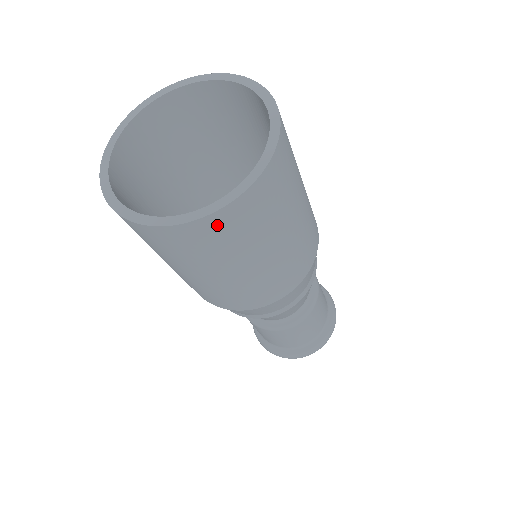
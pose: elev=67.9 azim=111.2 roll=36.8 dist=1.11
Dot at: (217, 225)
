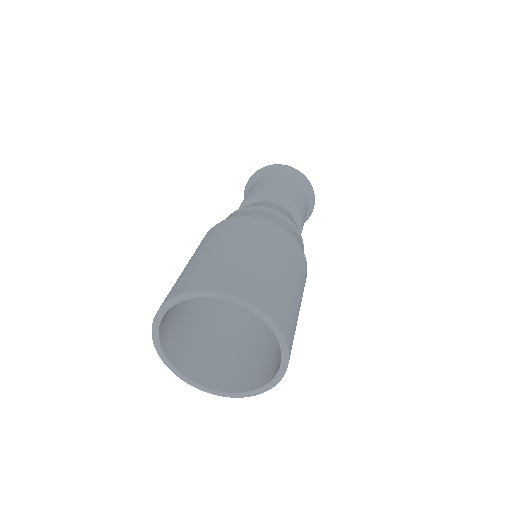
Dot at: occluded
